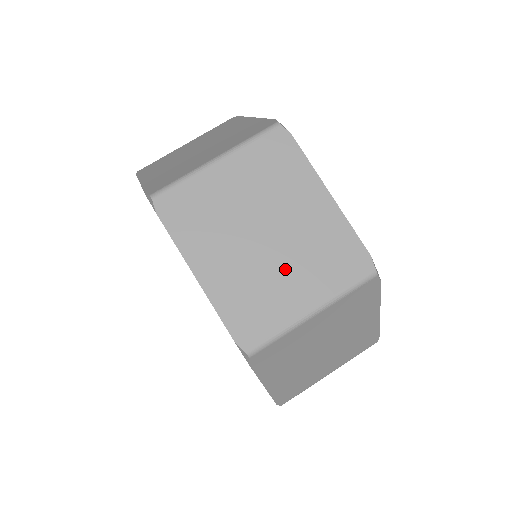
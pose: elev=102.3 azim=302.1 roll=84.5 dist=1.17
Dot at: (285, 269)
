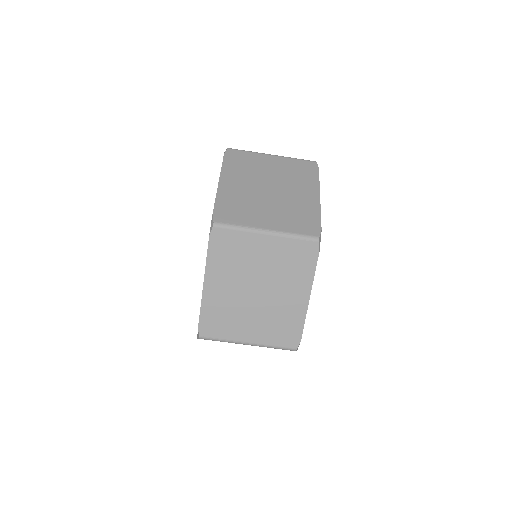
Dot at: (253, 315)
